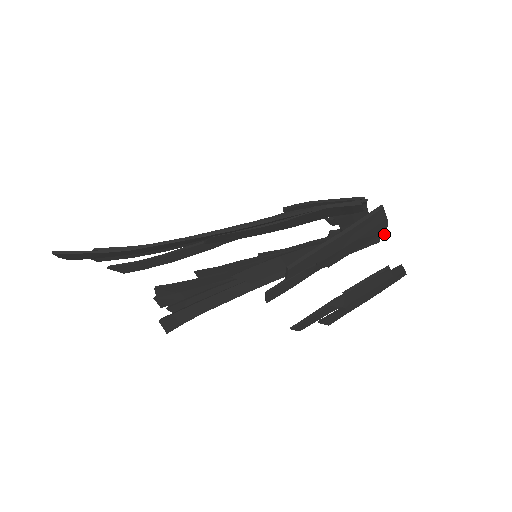
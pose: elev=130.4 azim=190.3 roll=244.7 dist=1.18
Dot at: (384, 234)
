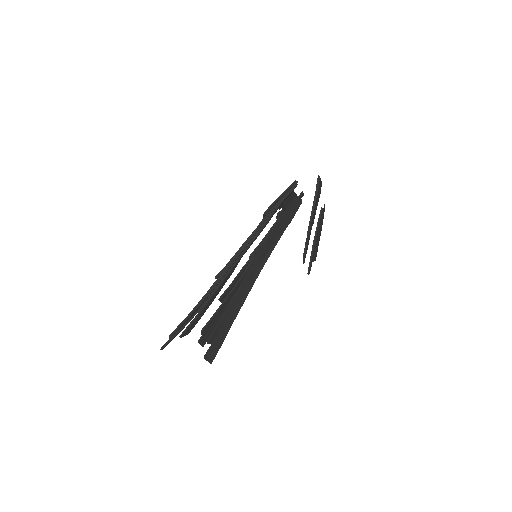
Dot at: occluded
